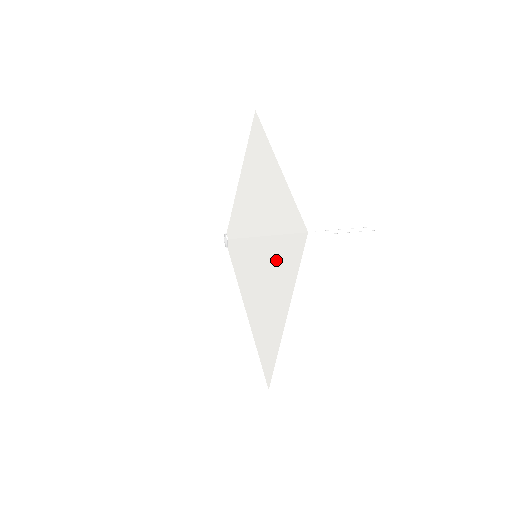
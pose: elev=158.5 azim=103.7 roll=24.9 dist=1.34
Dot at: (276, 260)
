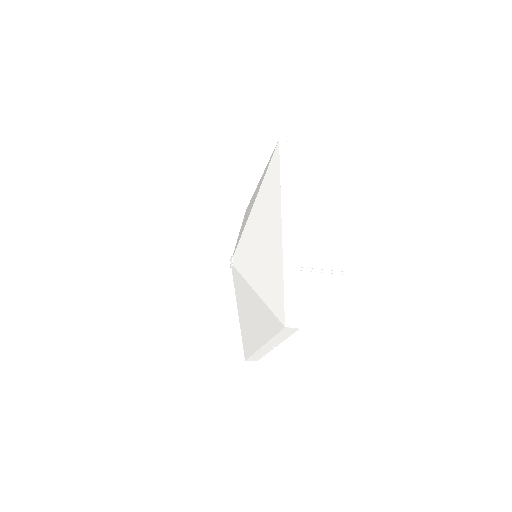
Dot at: (267, 191)
